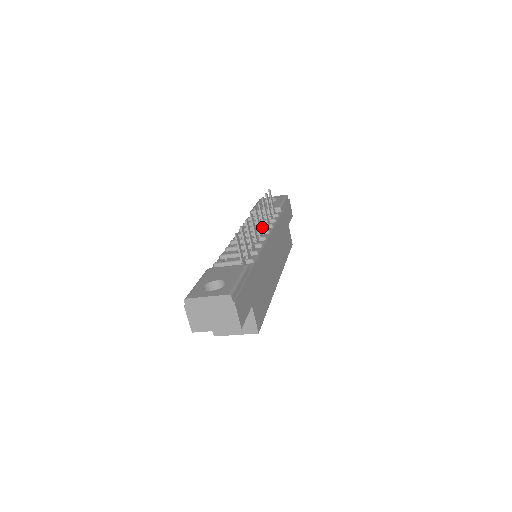
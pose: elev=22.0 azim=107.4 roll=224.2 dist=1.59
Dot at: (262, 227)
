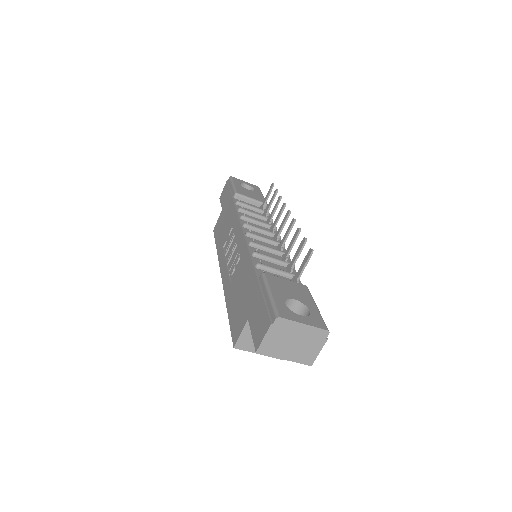
Dot at: (267, 226)
